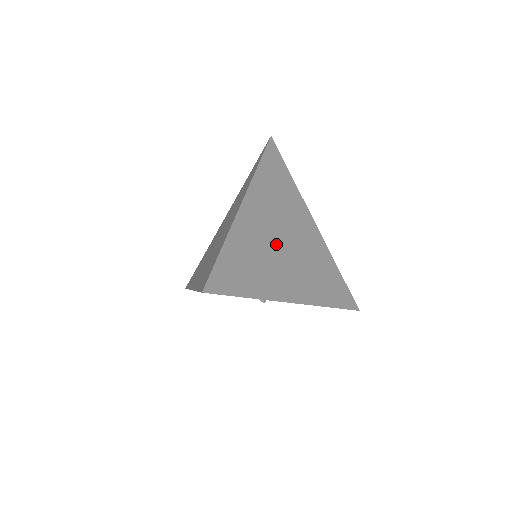
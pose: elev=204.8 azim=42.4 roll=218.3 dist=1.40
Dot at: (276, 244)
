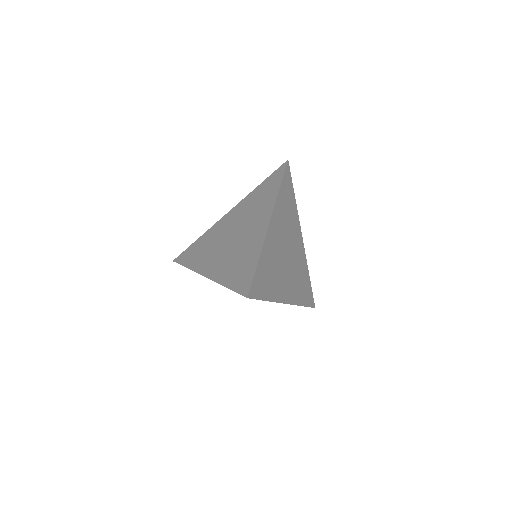
Dot at: (283, 256)
